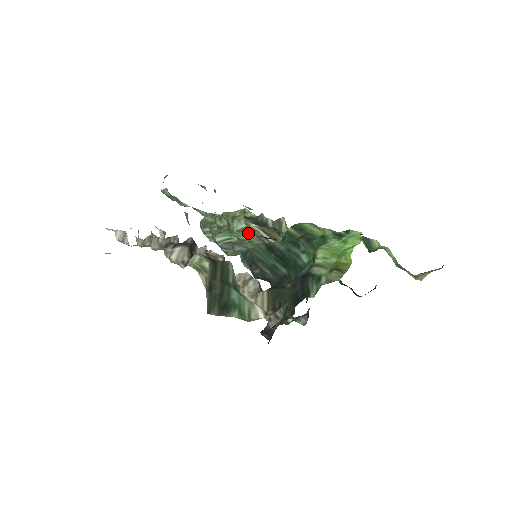
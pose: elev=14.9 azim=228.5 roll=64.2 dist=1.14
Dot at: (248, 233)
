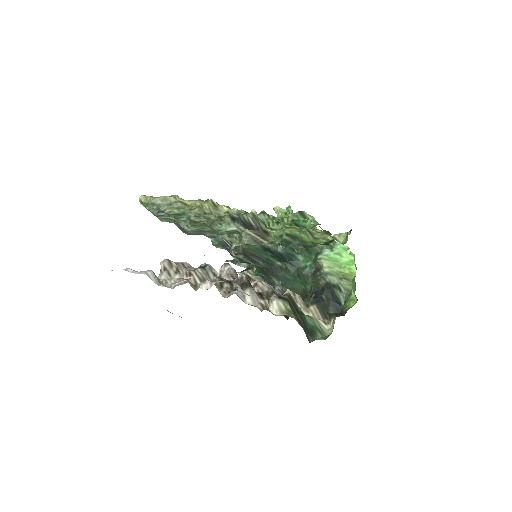
Dot at: (243, 237)
